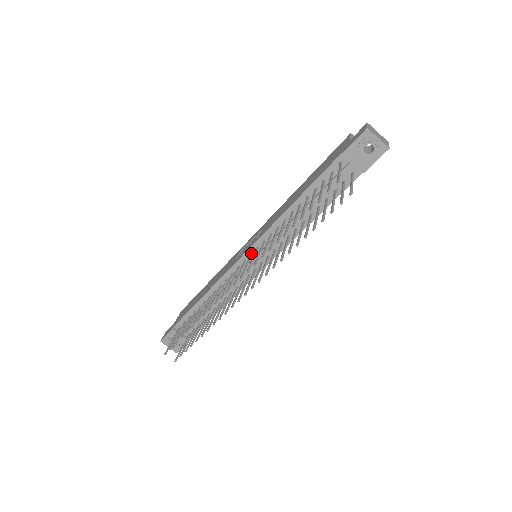
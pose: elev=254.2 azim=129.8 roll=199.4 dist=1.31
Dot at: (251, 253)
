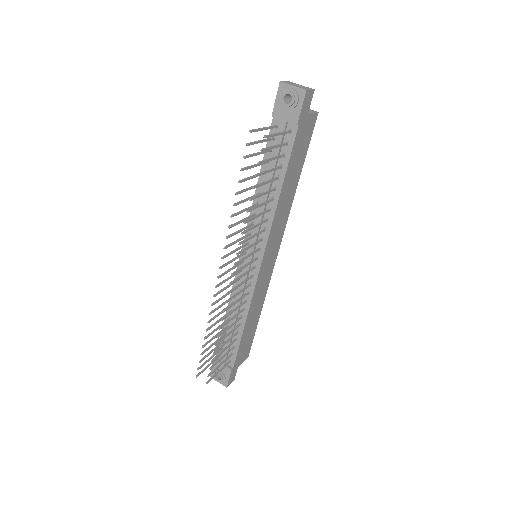
Dot at: (245, 251)
